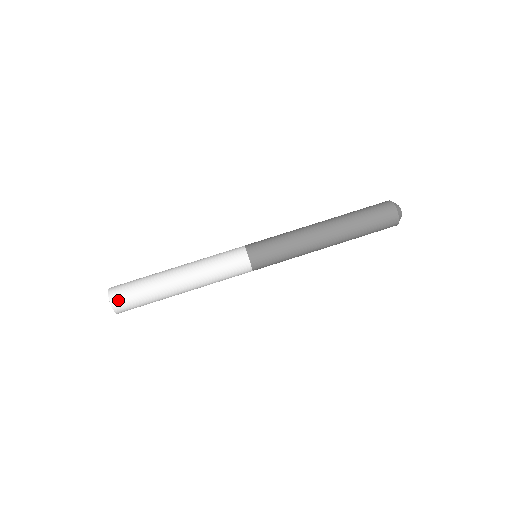
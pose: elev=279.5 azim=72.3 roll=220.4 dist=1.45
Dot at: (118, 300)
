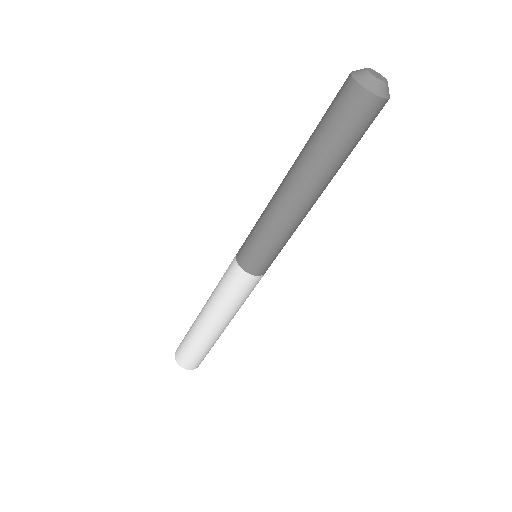
Dot at: (180, 359)
